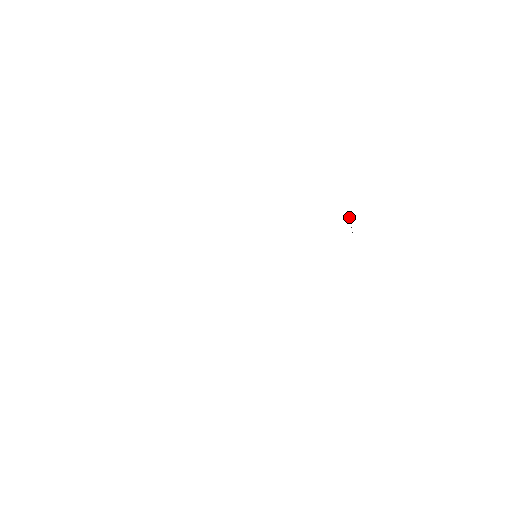
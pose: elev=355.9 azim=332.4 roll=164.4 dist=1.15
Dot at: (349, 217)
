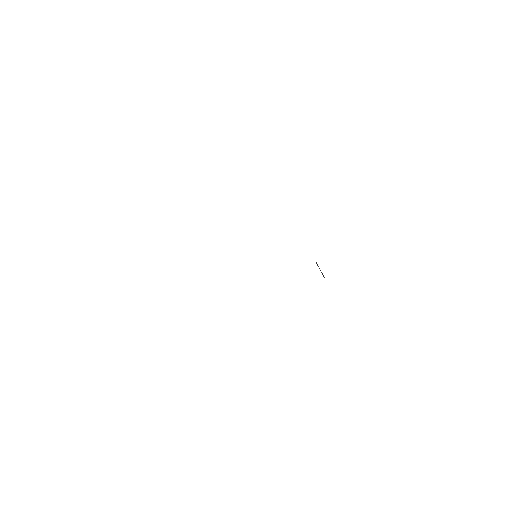
Dot at: (317, 265)
